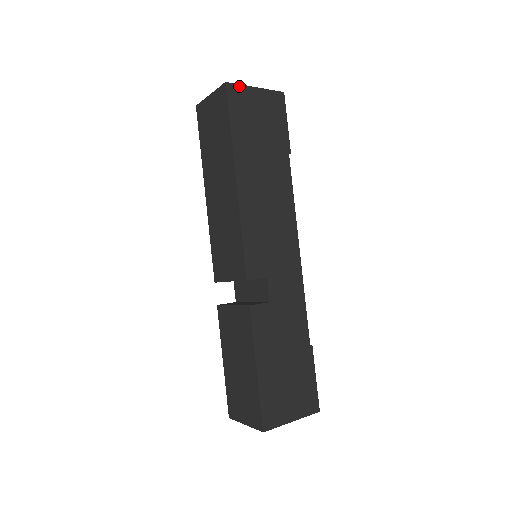
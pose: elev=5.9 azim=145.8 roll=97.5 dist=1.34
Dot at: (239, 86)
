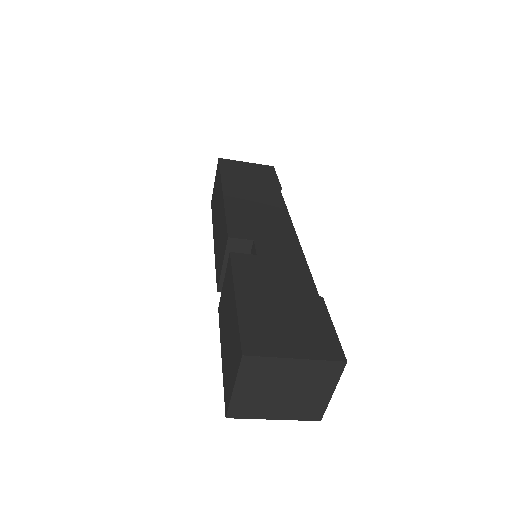
Dot at: (231, 160)
